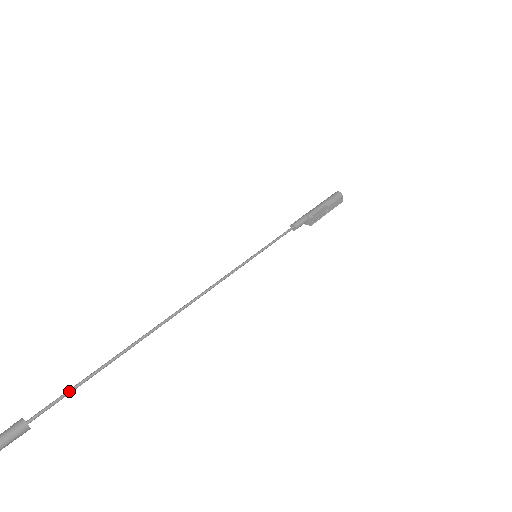
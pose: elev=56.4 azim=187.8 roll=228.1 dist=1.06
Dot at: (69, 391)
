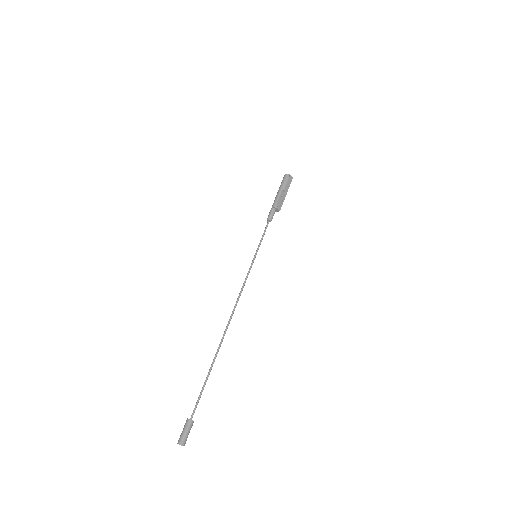
Dot at: (200, 394)
